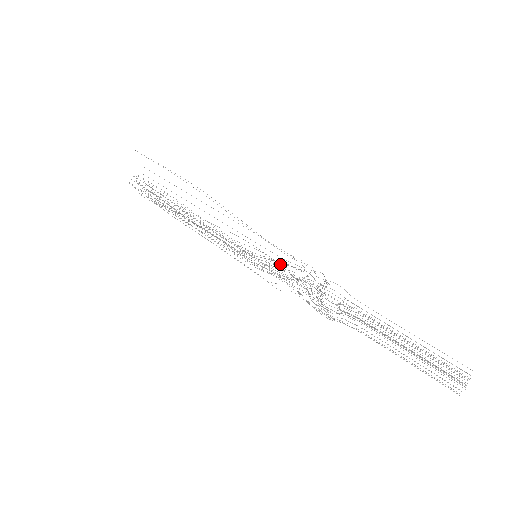
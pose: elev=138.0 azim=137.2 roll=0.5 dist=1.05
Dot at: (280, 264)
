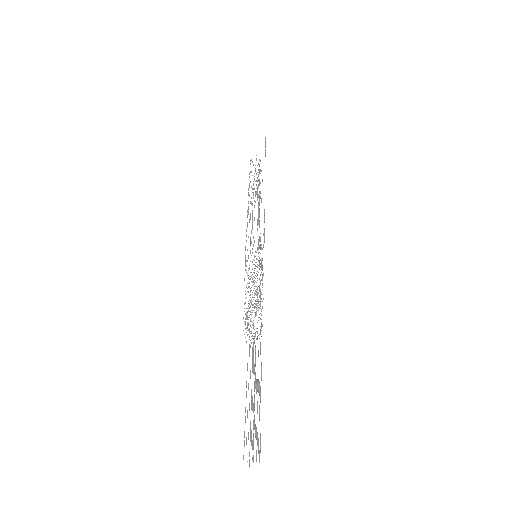
Dot at: occluded
